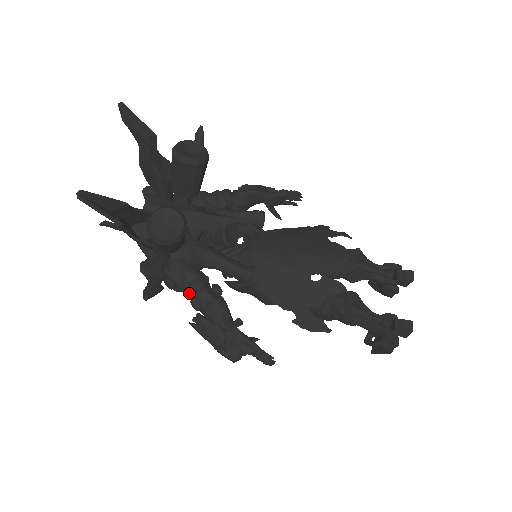
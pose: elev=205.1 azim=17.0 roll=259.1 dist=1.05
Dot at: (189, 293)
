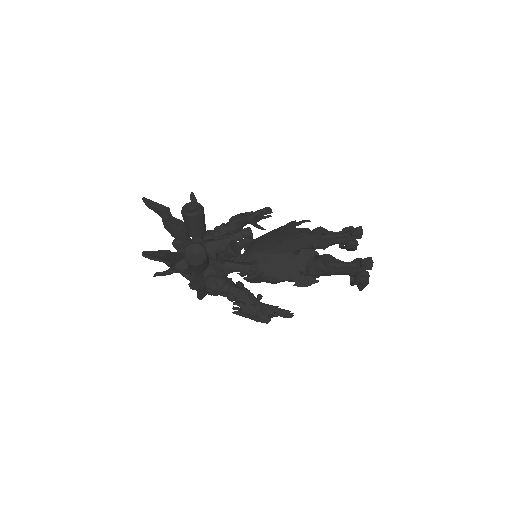
Dot at: (224, 293)
